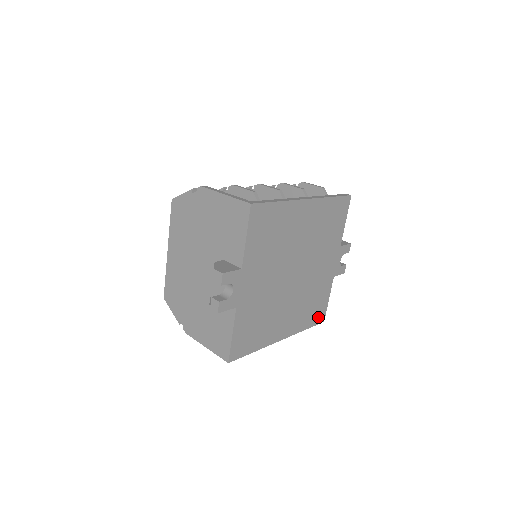
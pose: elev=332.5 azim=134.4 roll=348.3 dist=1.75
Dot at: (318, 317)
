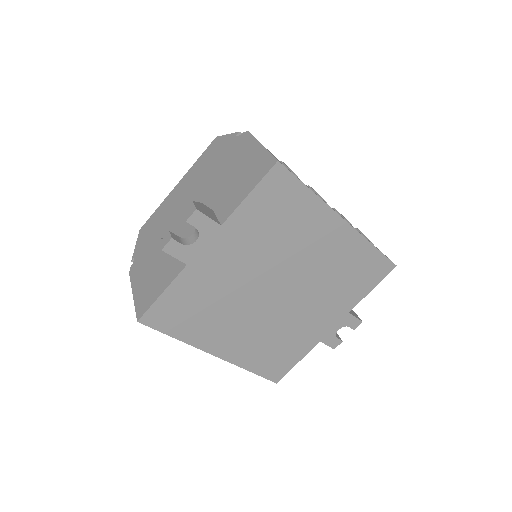
Dot at: (273, 371)
